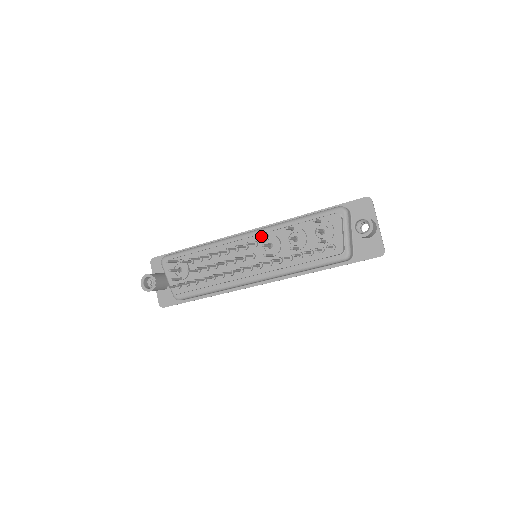
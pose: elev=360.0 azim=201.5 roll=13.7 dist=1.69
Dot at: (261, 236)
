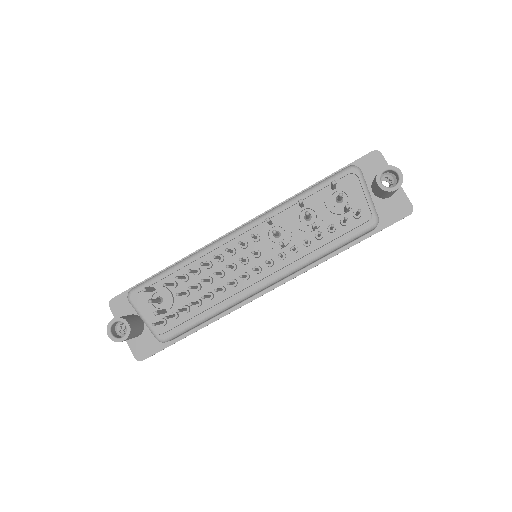
Dot at: (269, 221)
